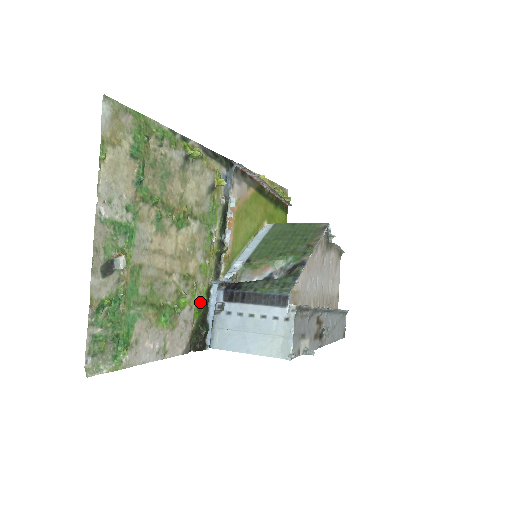
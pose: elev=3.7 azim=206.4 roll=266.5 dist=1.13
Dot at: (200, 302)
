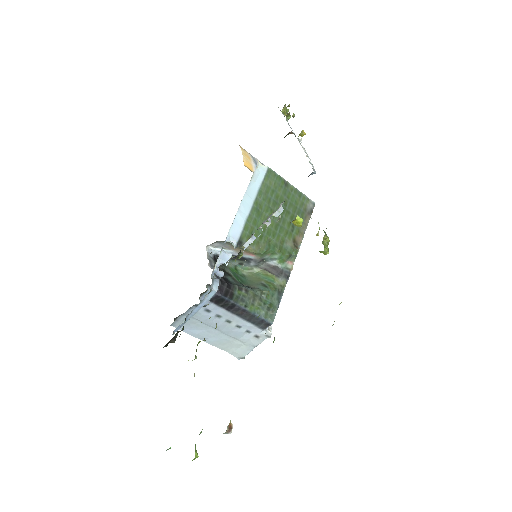
Dot at: occluded
